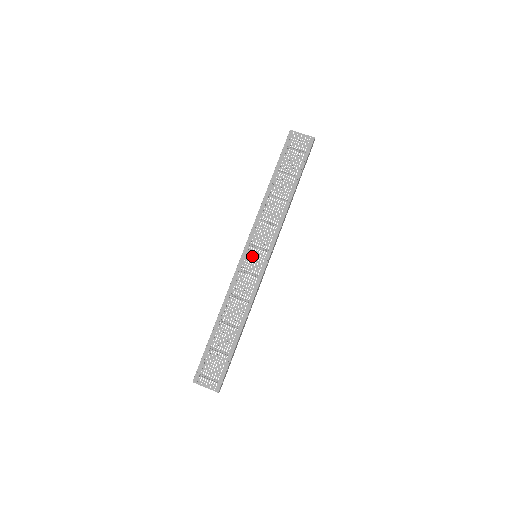
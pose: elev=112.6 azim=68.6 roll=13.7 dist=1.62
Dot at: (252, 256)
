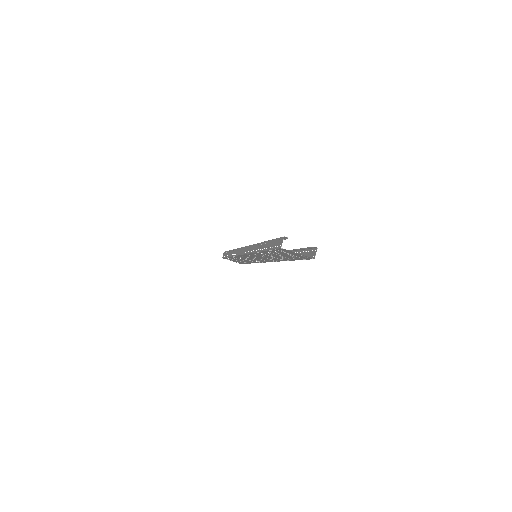
Dot at: occluded
